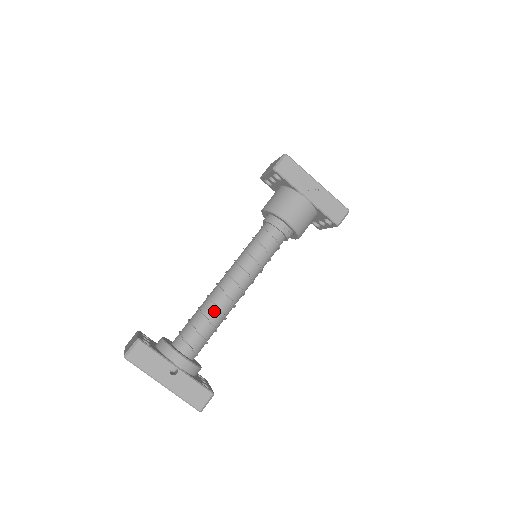
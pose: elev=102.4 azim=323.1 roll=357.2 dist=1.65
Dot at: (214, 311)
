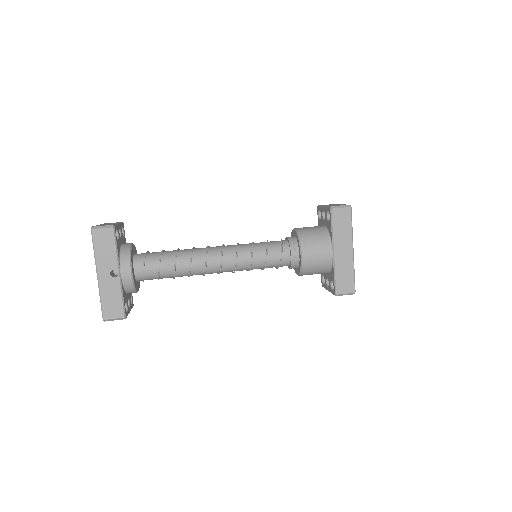
Dot at: (186, 262)
